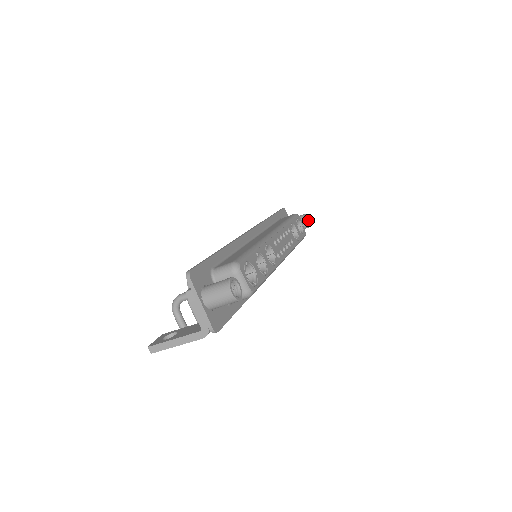
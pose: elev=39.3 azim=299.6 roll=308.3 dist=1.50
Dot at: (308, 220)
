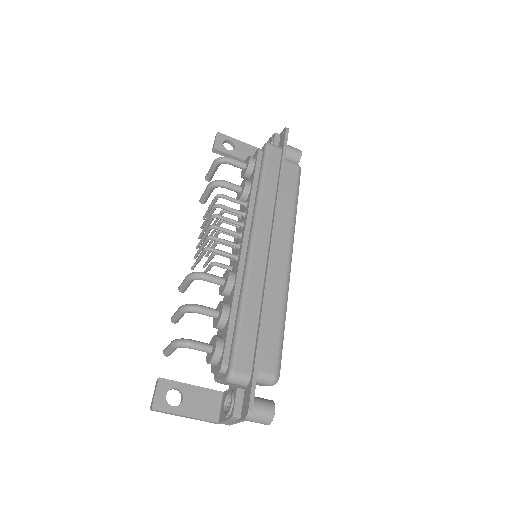
Dot at: occluded
